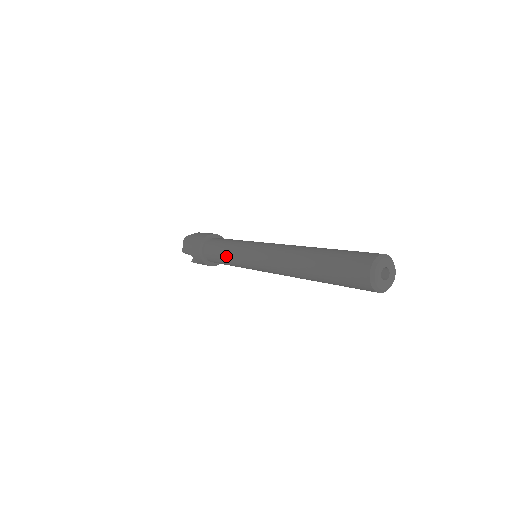
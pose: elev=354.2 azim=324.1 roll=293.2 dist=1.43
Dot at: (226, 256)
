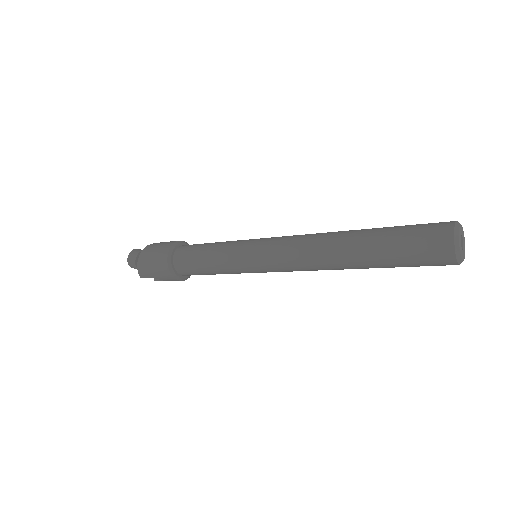
Dot at: (217, 270)
